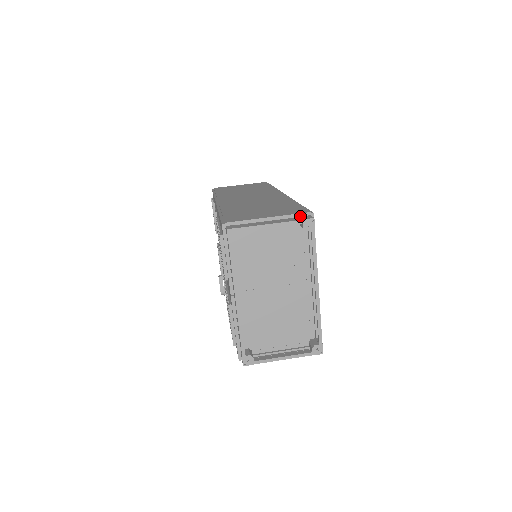
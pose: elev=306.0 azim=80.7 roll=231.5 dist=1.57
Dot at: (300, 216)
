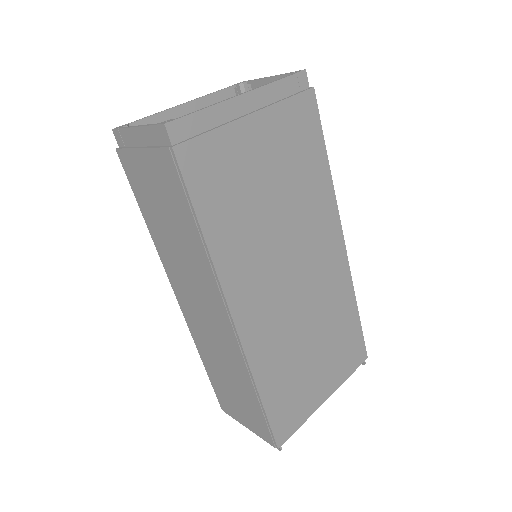
Dot at: occluded
